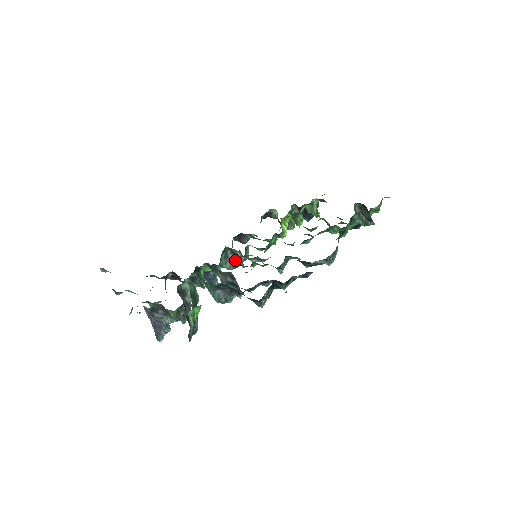
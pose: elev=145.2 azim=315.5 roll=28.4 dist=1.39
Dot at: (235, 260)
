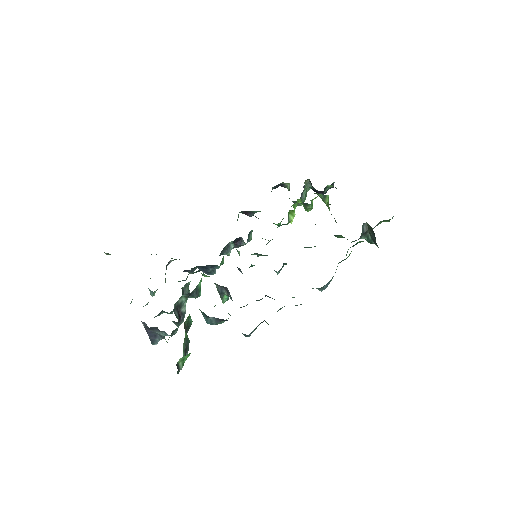
Dot at: occluded
